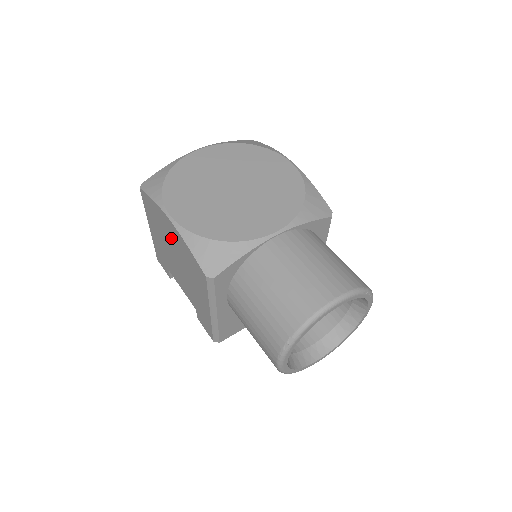
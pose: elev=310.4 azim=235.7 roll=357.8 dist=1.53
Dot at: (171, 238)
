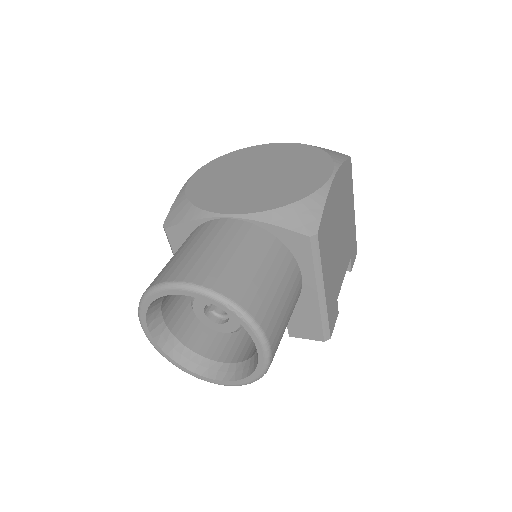
Dot at: occluded
